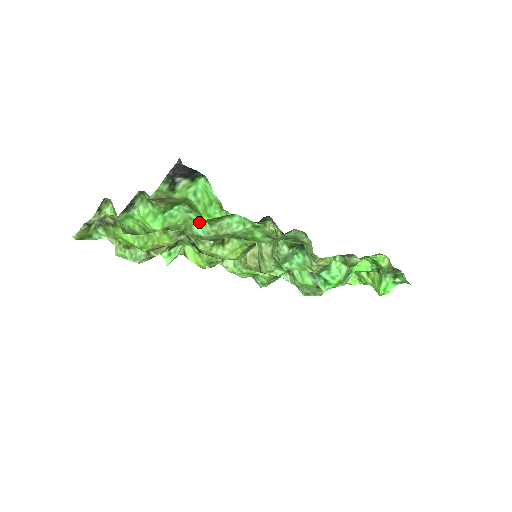
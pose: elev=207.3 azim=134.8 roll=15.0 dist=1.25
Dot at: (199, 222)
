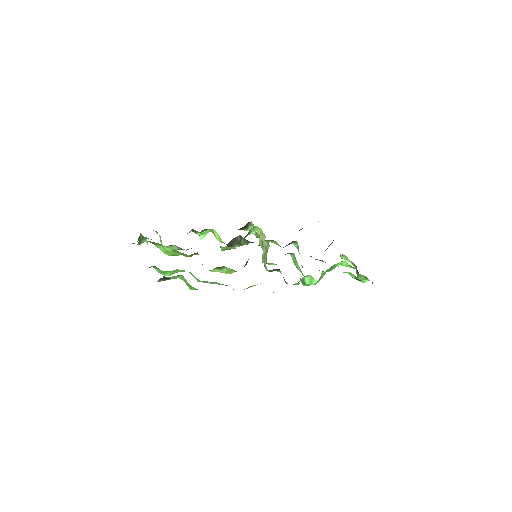
Dot at: (194, 276)
